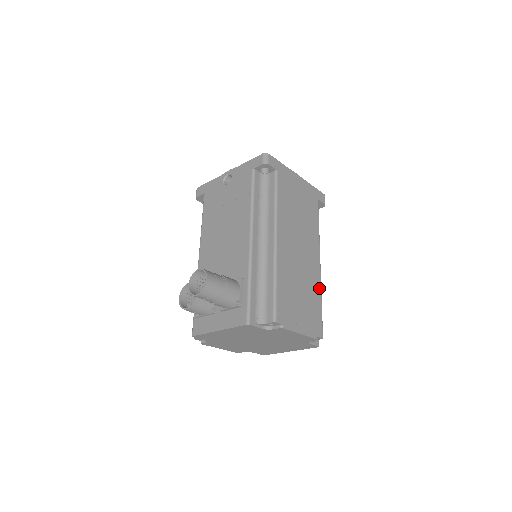
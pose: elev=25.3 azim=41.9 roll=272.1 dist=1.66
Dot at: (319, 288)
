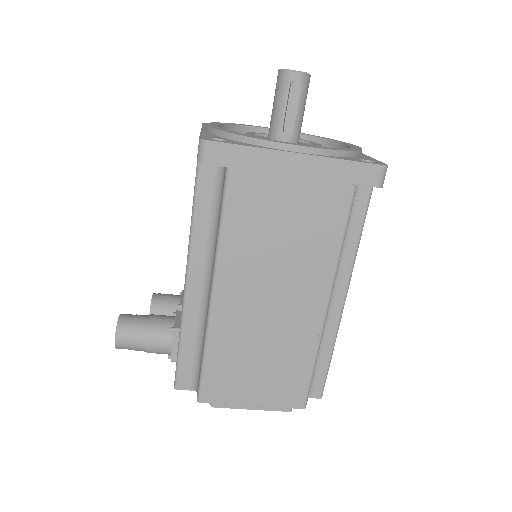
Dot at: (313, 345)
